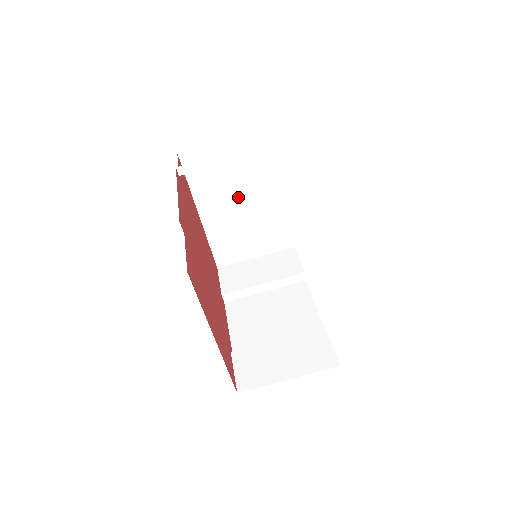
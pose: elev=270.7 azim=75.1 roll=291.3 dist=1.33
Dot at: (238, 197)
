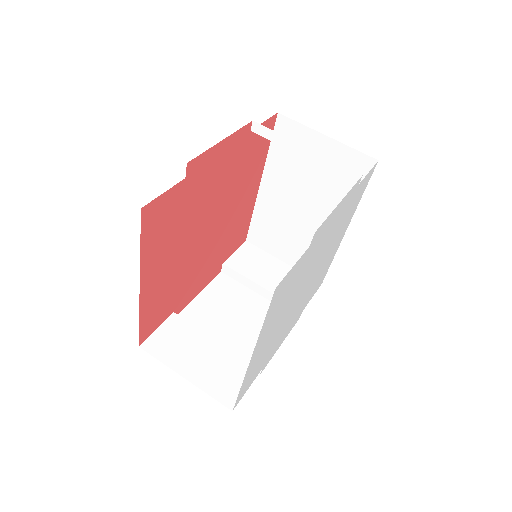
Dot at: (303, 196)
